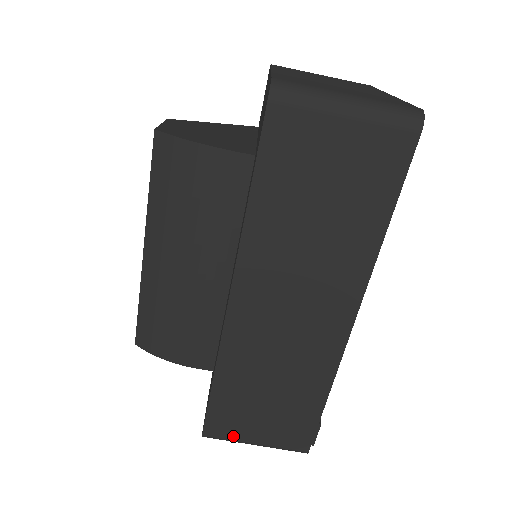
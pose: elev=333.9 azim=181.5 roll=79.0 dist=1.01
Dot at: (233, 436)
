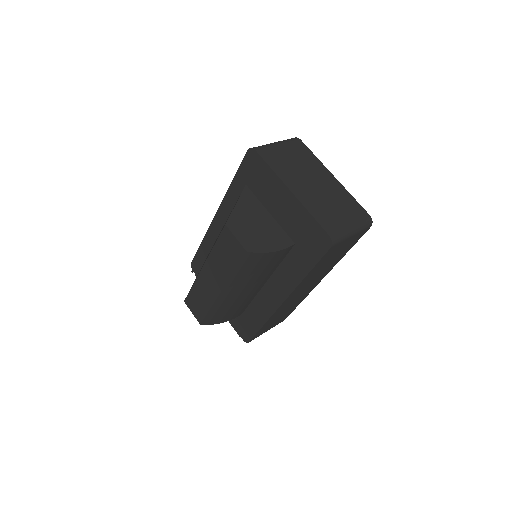
Dot at: occluded
